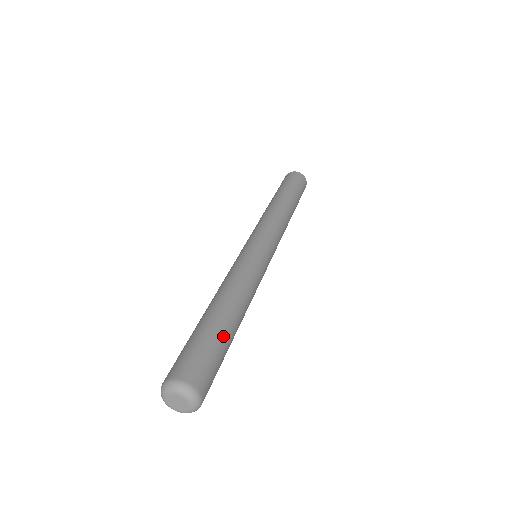
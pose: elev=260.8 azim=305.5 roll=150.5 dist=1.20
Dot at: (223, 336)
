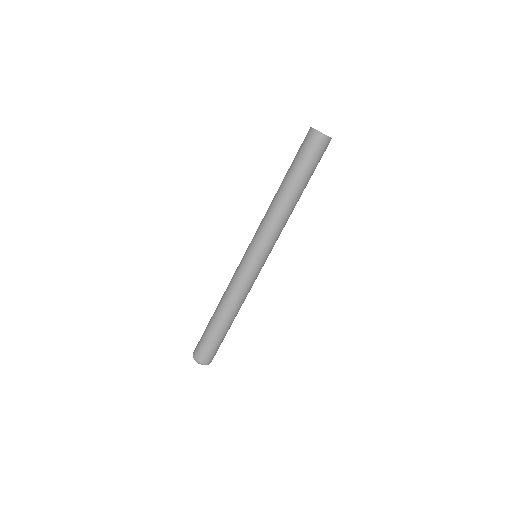
Dot at: (223, 336)
